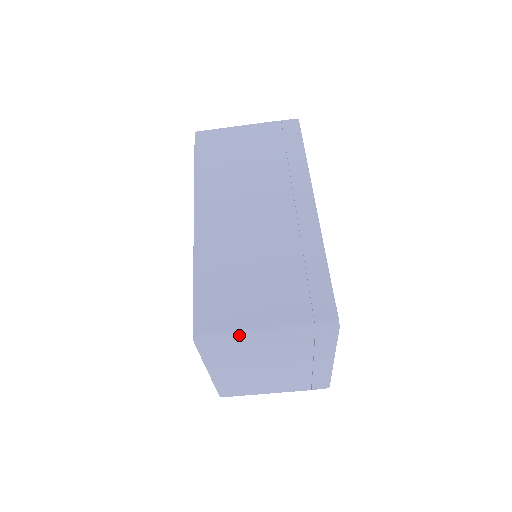
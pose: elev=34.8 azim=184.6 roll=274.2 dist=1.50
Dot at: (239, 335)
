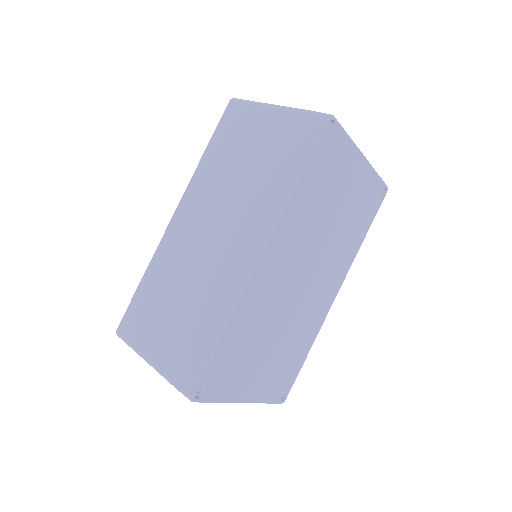
Dot at: (137, 353)
